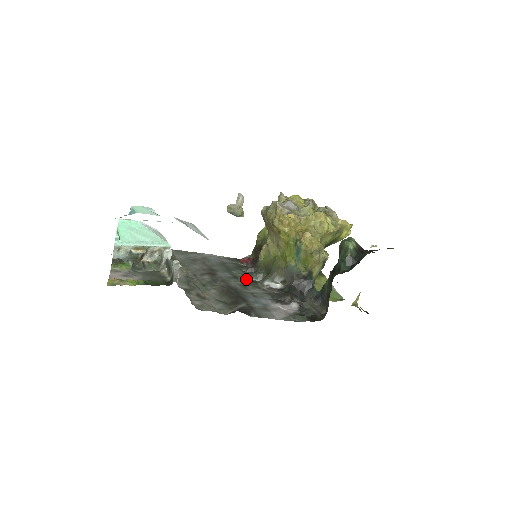
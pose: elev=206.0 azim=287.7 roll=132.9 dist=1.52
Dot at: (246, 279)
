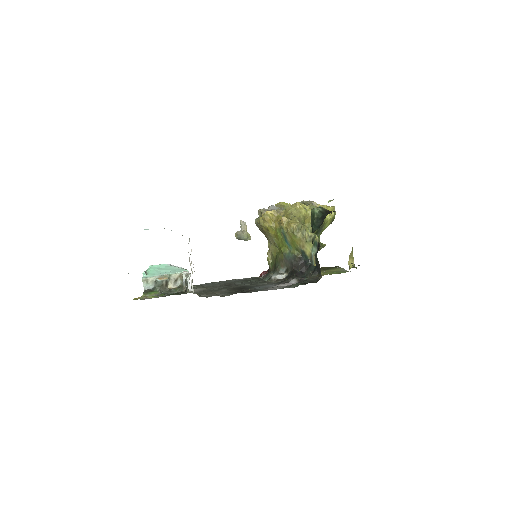
Dot at: (259, 281)
